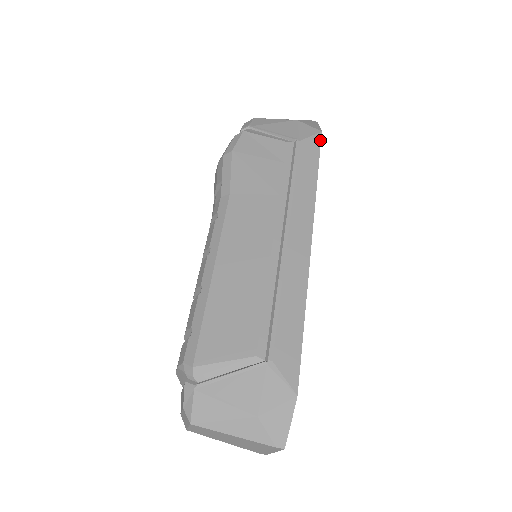
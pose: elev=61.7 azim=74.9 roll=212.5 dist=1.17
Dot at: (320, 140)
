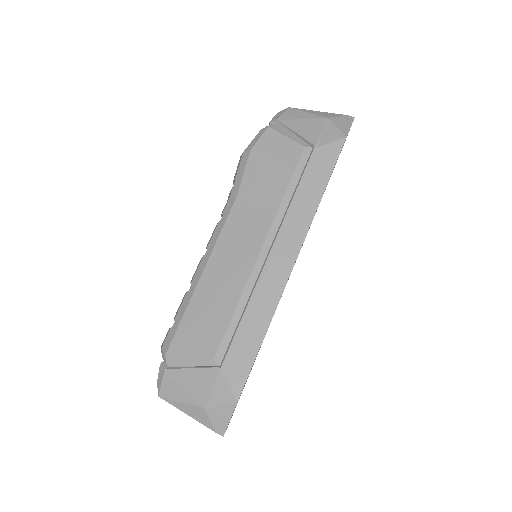
Dot at: (341, 147)
